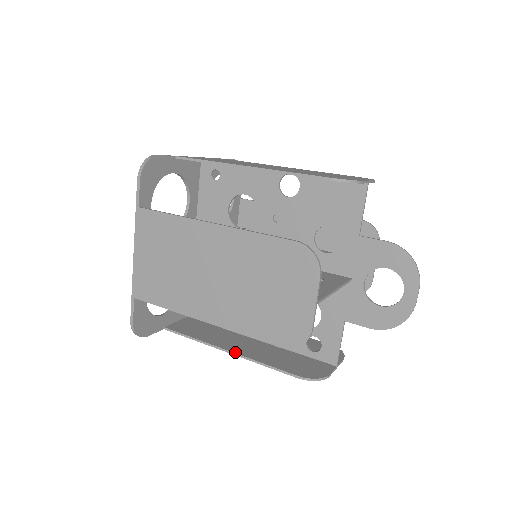
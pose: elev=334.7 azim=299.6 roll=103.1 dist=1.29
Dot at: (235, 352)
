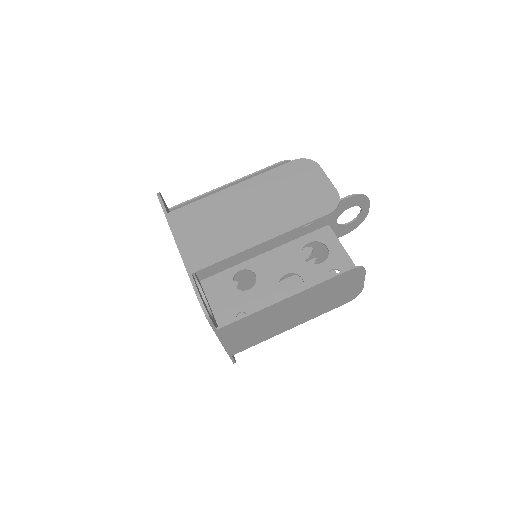
Dot at: occluded
